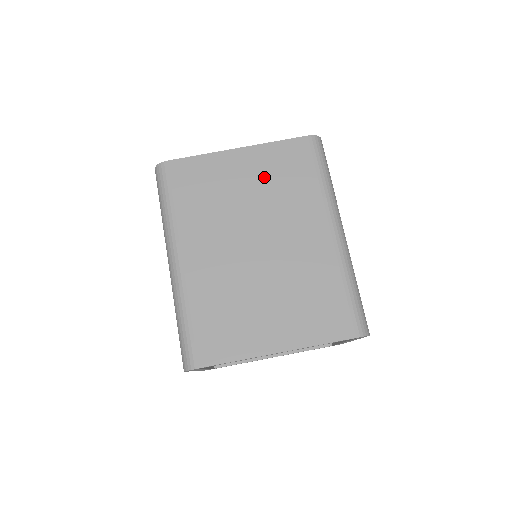
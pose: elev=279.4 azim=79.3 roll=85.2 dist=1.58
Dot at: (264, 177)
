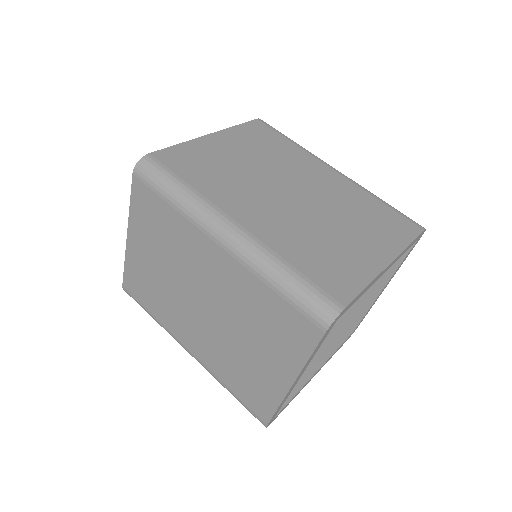
Dot at: (250, 148)
